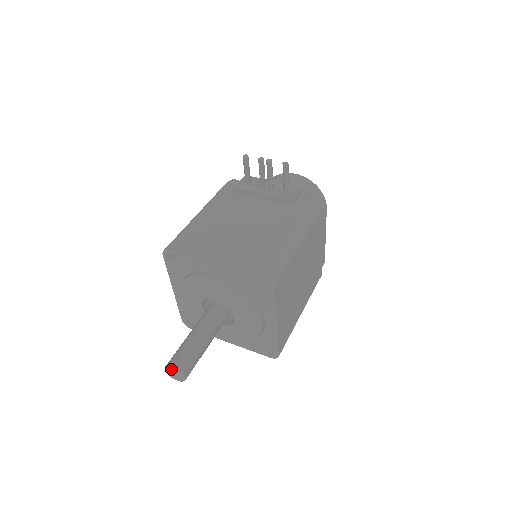
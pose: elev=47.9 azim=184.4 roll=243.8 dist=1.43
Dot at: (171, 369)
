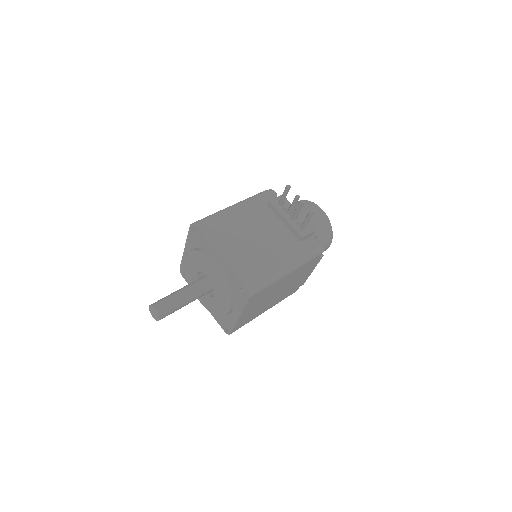
Dot at: (153, 309)
